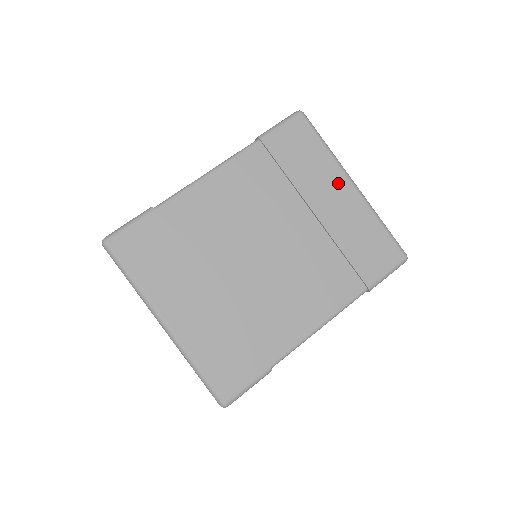
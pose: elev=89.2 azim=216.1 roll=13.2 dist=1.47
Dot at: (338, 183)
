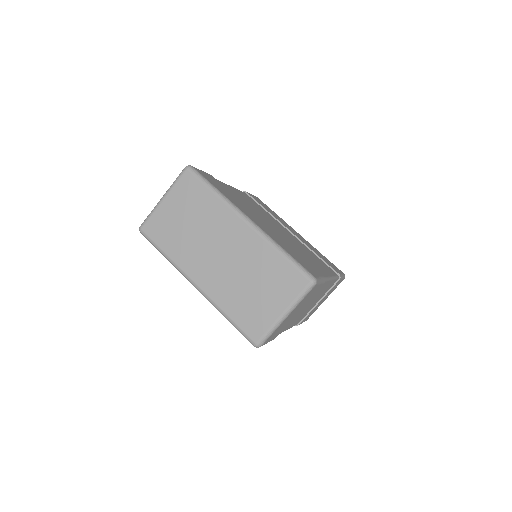
Dot at: (292, 229)
